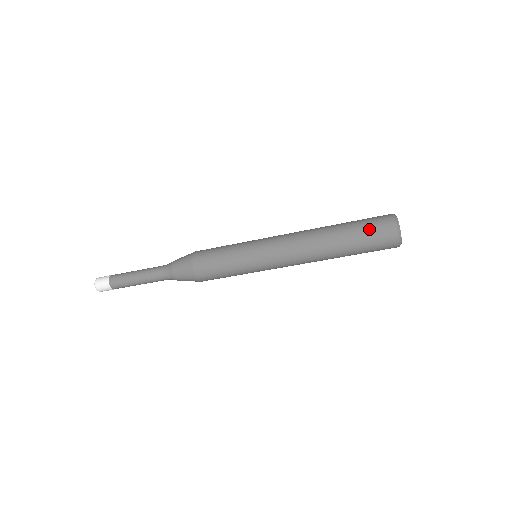
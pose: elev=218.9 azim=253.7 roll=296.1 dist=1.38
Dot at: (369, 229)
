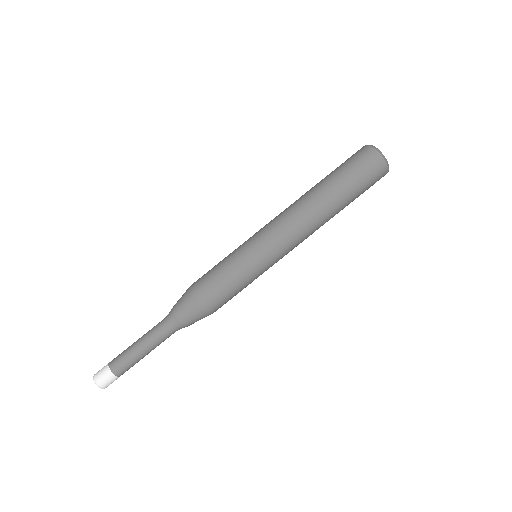
Dot at: occluded
